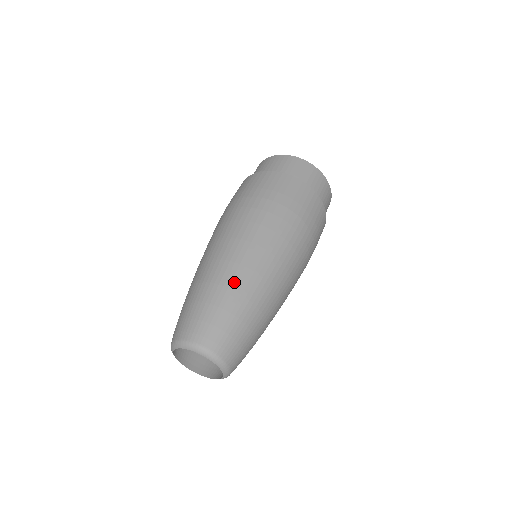
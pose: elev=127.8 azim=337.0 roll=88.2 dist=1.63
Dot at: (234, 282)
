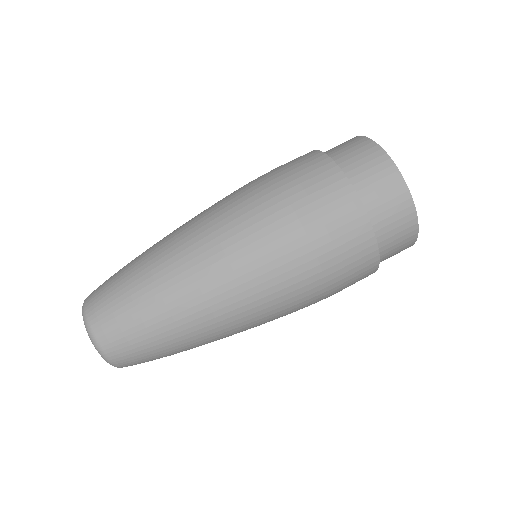
Dot at: (180, 309)
